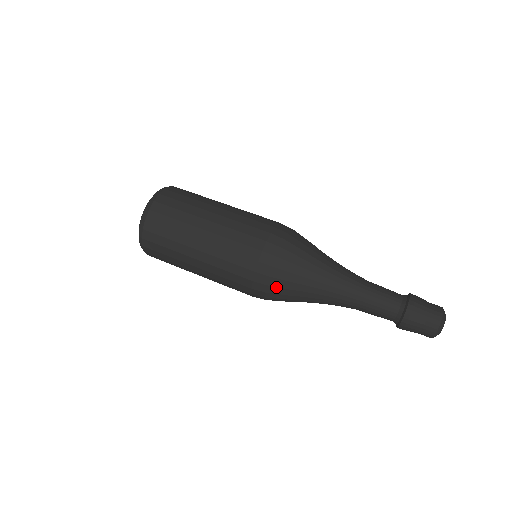
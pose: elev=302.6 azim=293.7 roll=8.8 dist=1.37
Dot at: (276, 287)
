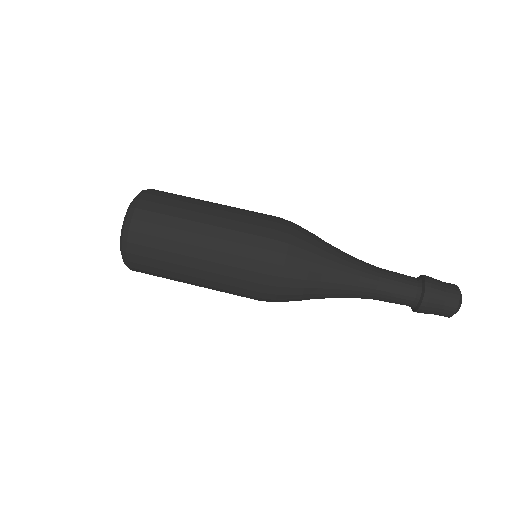
Dot at: occluded
